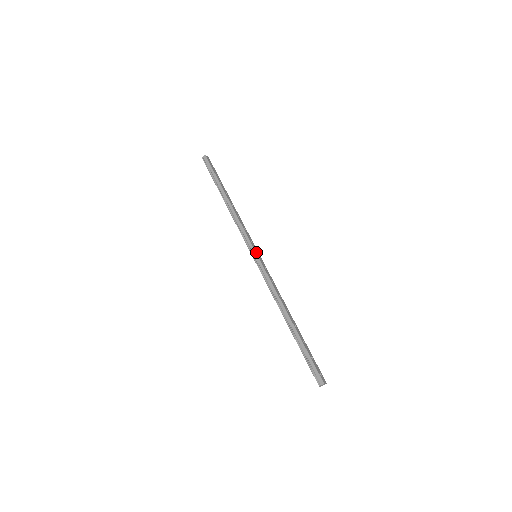
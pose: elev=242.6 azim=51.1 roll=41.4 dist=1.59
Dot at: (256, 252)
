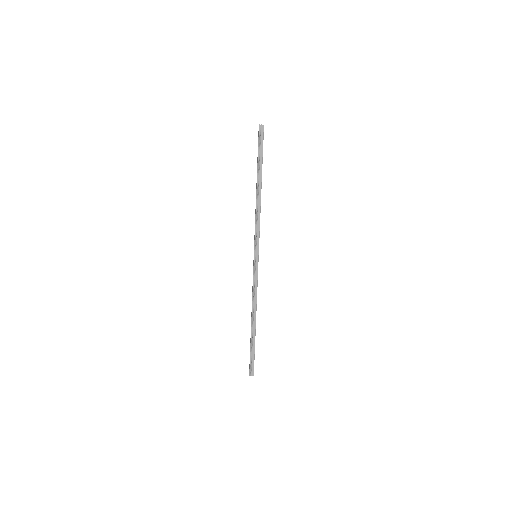
Dot at: occluded
